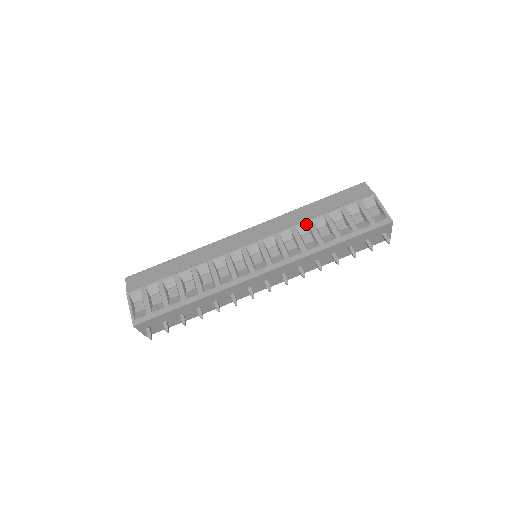
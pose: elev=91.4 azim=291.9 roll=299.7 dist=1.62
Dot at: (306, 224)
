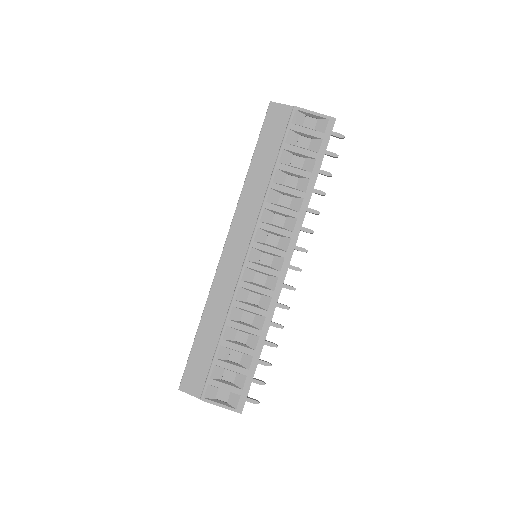
Dot at: (271, 191)
